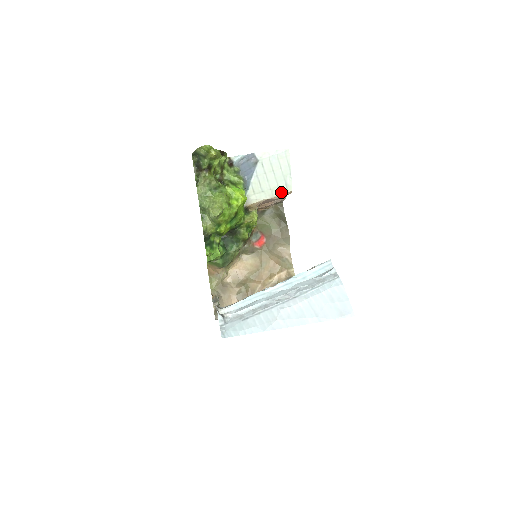
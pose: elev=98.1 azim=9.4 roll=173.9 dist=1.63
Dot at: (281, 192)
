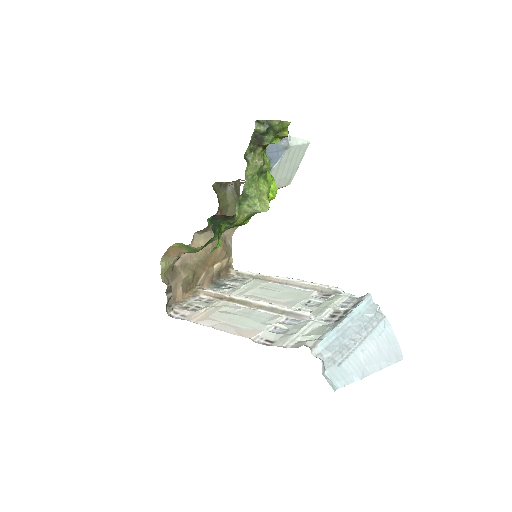
Dot at: (284, 184)
